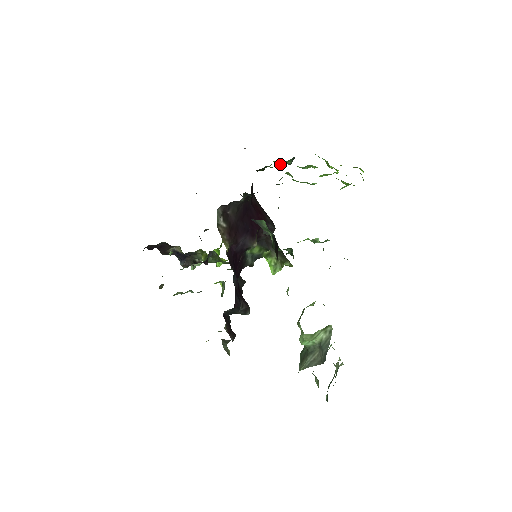
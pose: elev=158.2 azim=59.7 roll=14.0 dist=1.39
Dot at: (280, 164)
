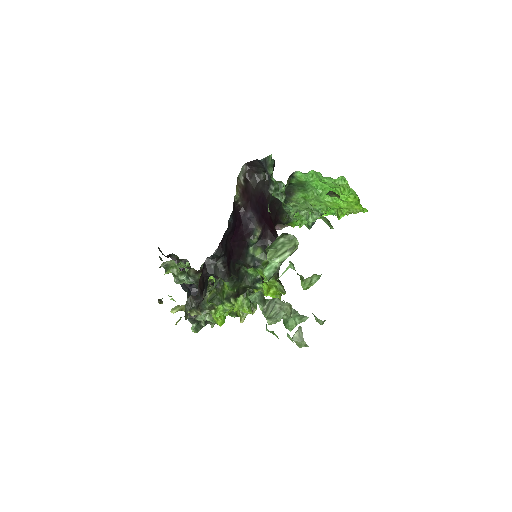
Dot at: (302, 225)
